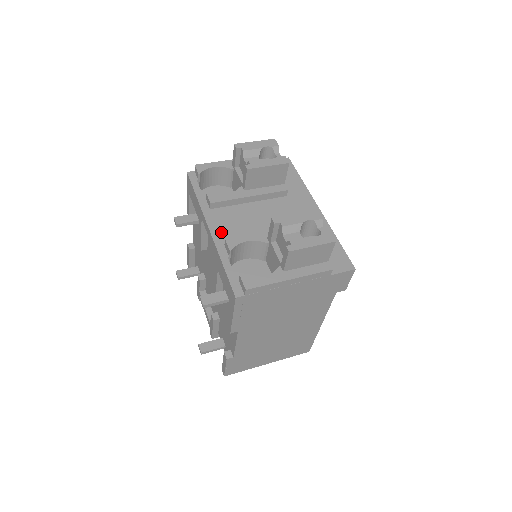
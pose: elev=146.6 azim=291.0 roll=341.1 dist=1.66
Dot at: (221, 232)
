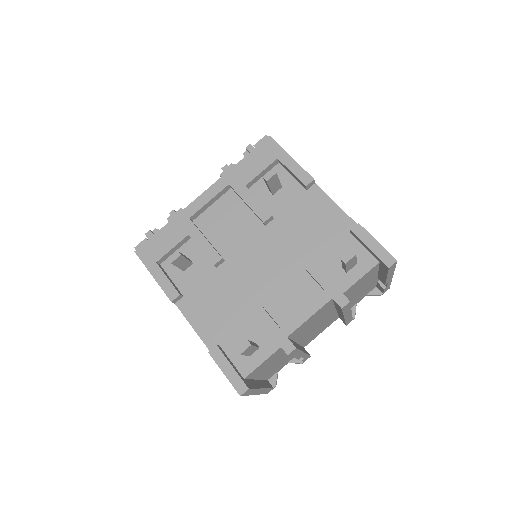
Dot at: occluded
